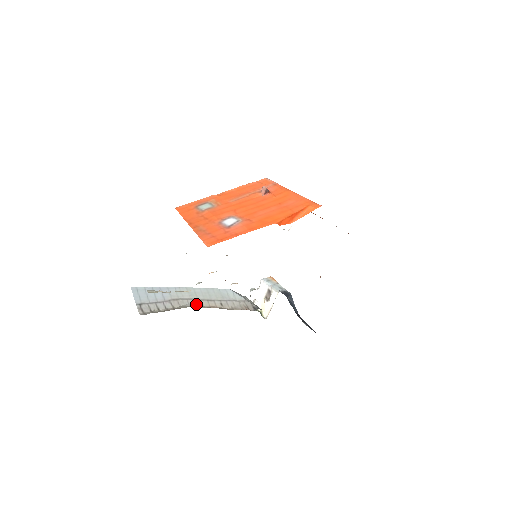
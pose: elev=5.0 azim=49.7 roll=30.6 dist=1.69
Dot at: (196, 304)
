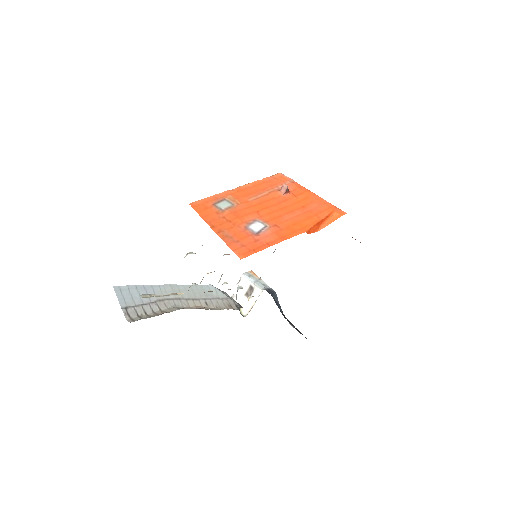
Dot at: (182, 305)
